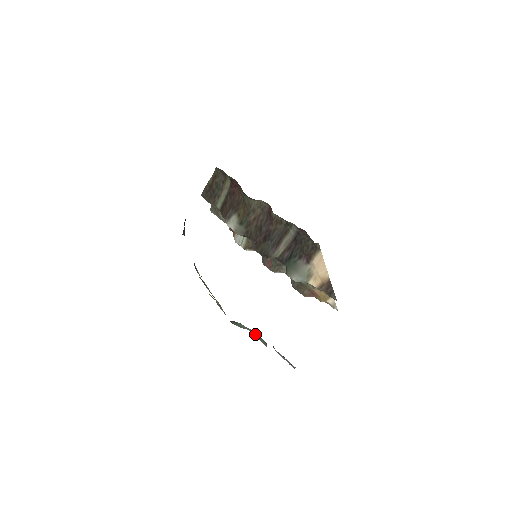
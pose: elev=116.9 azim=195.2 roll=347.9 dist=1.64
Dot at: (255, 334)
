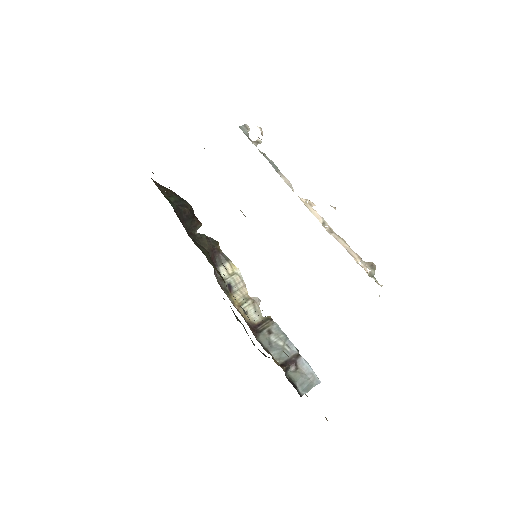
Dot at: (278, 348)
